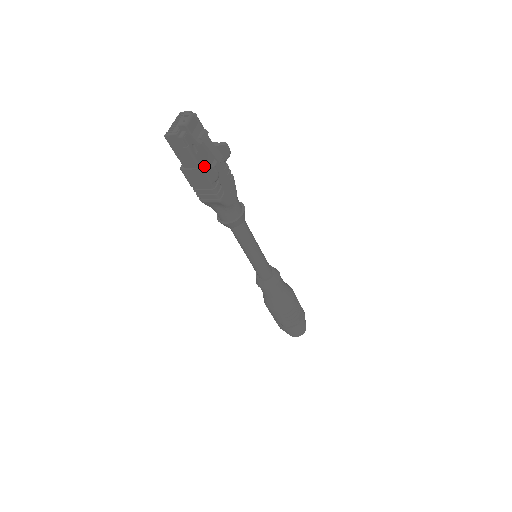
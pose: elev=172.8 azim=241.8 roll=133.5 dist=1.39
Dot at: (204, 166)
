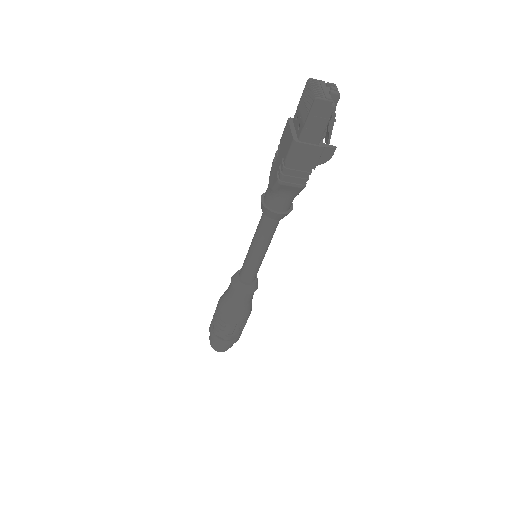
Dot at: (324, 145)
